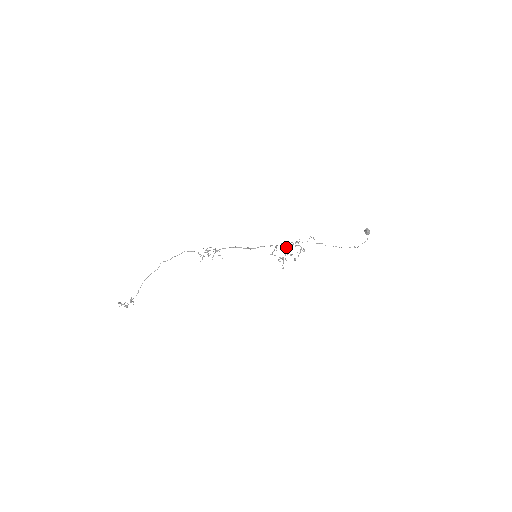
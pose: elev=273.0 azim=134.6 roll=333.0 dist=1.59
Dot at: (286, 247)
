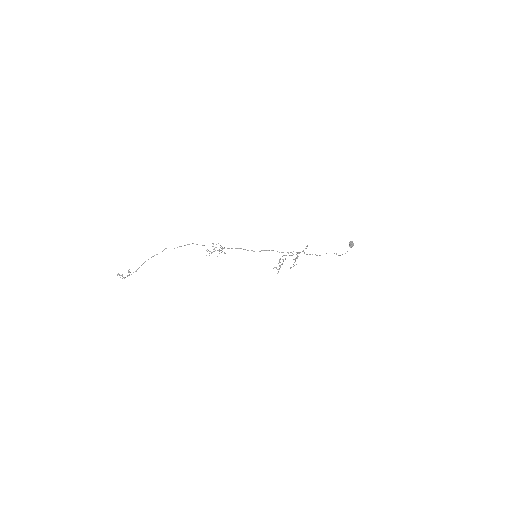
Dot at: (285, 255)
